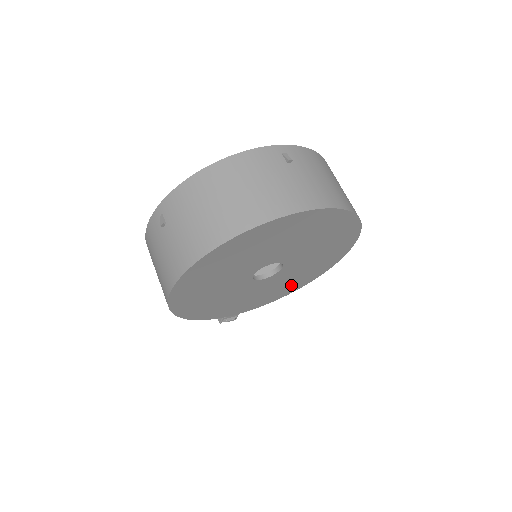
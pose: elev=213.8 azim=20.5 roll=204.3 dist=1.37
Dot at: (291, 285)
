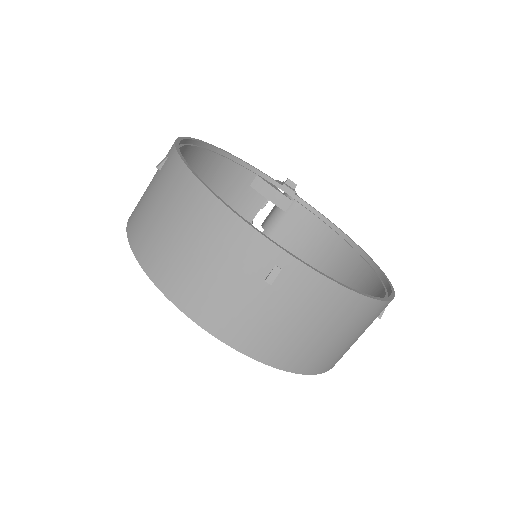
Dot at: occluded
